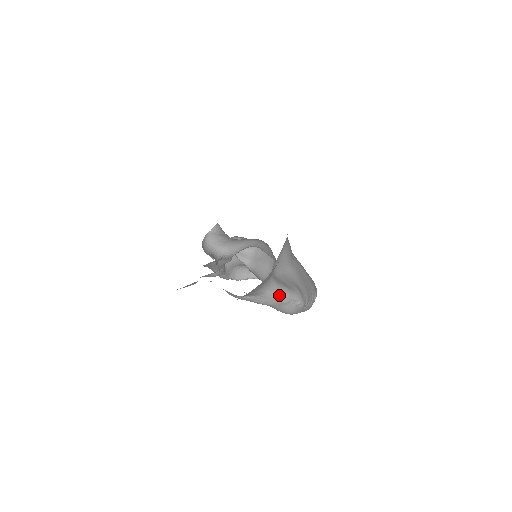
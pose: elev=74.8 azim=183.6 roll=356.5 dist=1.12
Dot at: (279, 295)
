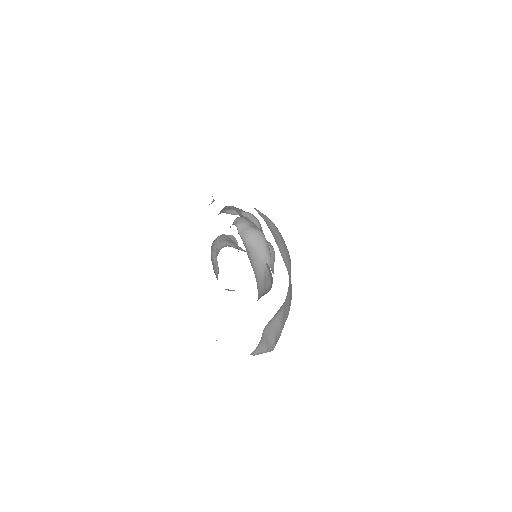
Dot at: (258, 354)
